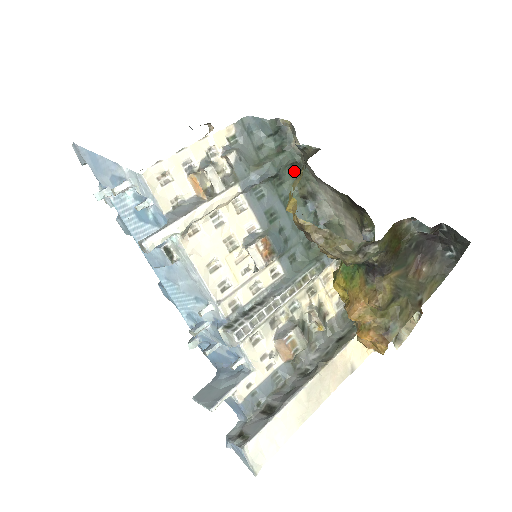
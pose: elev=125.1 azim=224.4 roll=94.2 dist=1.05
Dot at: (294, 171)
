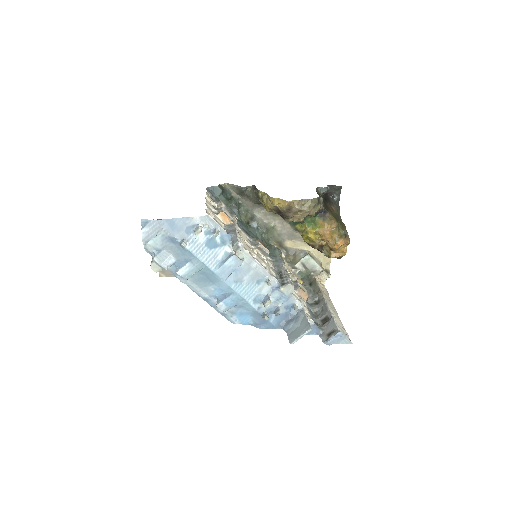
Dot at: (238, 210)
